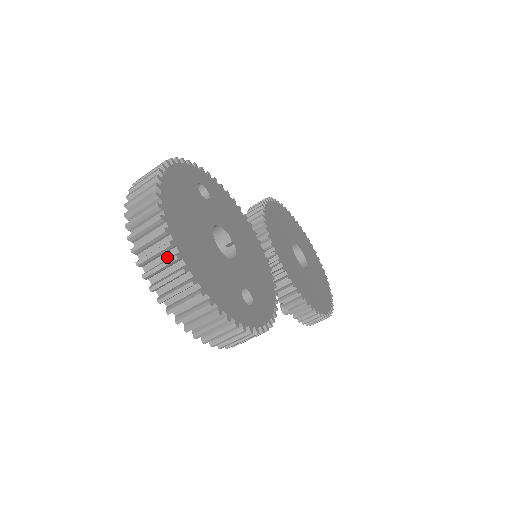
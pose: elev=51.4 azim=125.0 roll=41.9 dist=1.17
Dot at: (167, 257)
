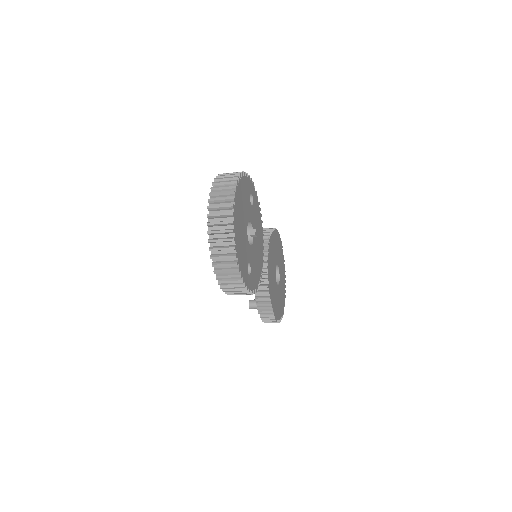
Dot at: (226, 220)
